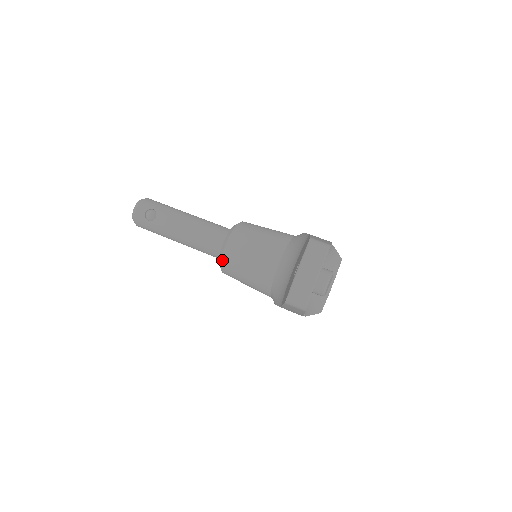
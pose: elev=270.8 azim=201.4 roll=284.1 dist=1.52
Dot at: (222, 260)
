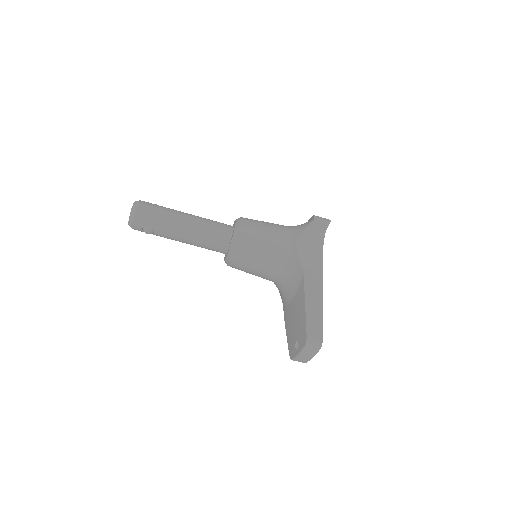
Dot at: occluded
